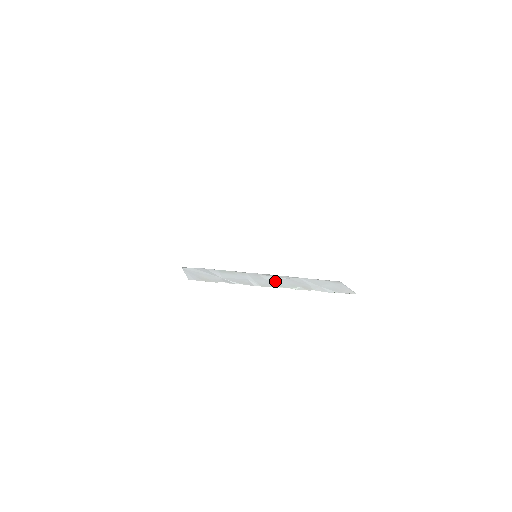
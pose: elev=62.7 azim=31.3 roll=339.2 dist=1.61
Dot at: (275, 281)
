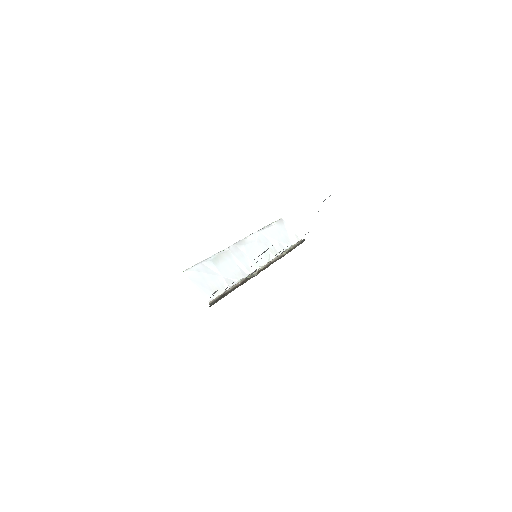
Dot at: (253, 254)
